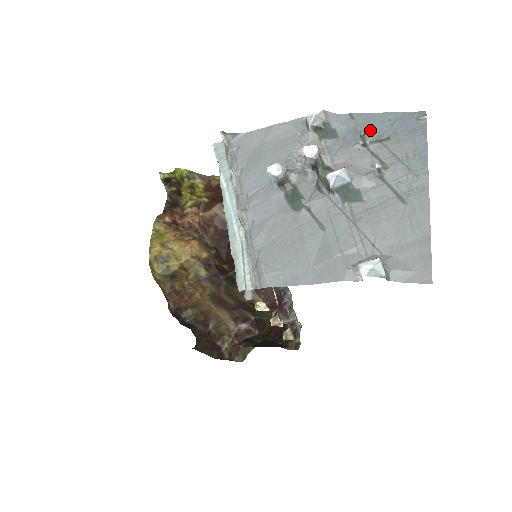
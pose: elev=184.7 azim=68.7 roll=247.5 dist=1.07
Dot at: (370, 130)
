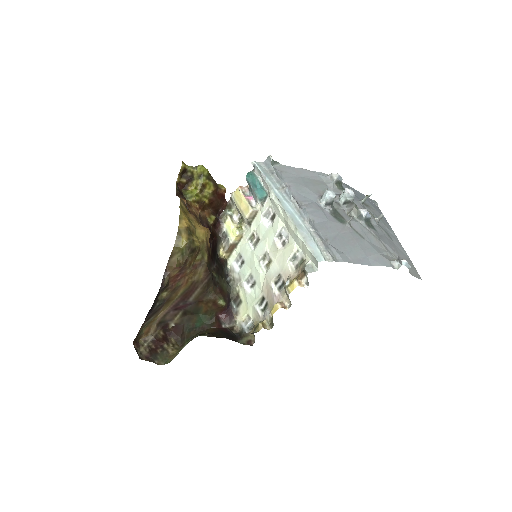
Dot at: (359, 197)
